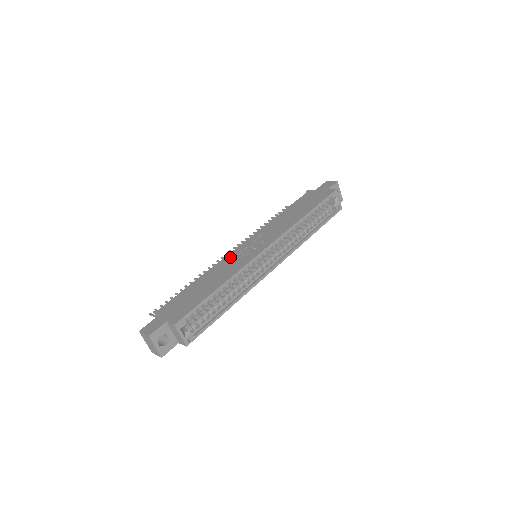
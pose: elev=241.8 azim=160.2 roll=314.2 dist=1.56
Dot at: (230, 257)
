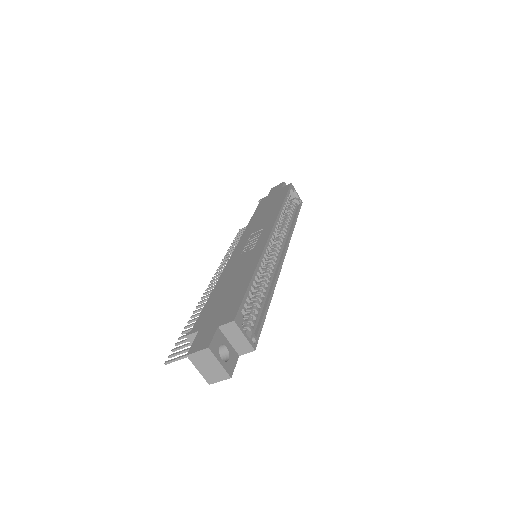
Dot at: (234, 260)
